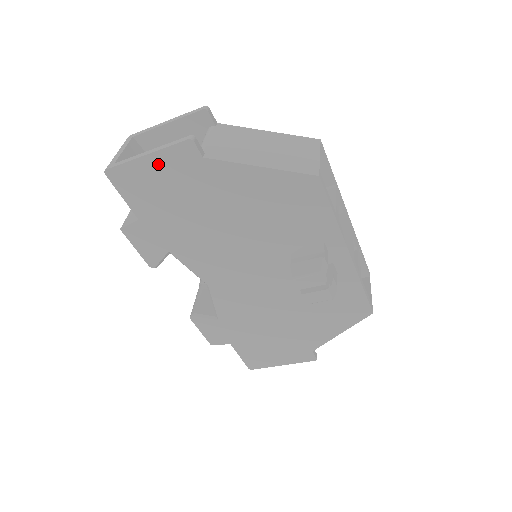
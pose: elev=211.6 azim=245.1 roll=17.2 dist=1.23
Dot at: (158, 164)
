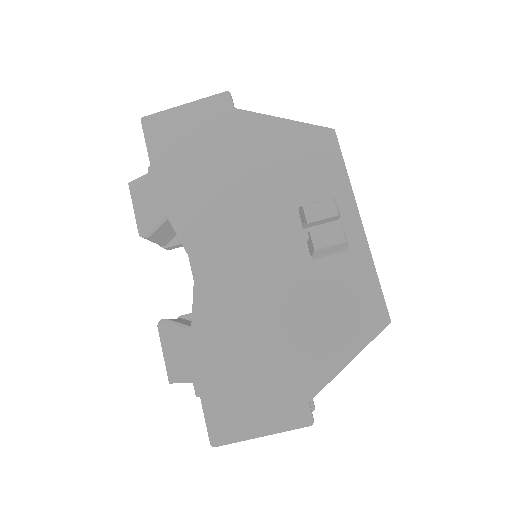
Dot at: (193, 113)
